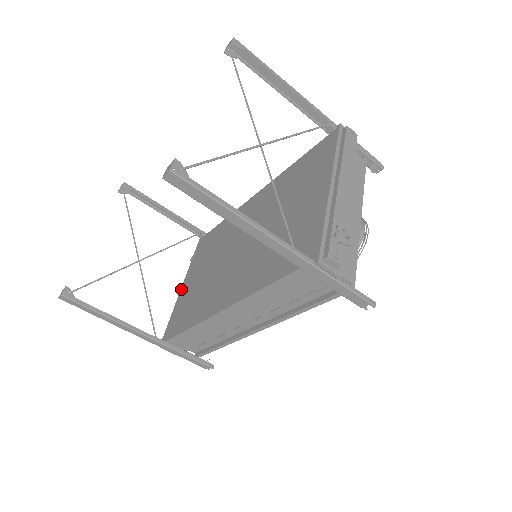
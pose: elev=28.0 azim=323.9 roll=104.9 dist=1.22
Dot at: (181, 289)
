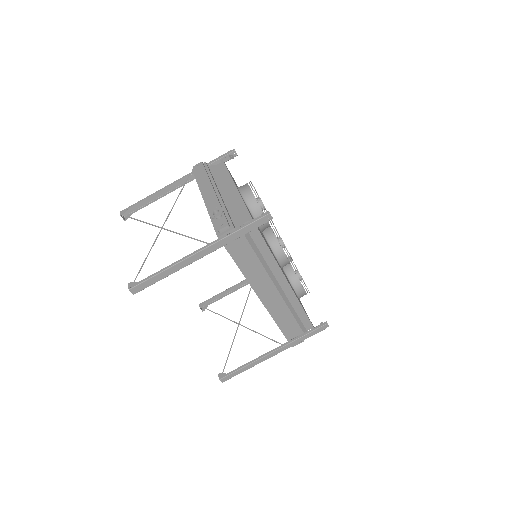
Dot at: occluded
